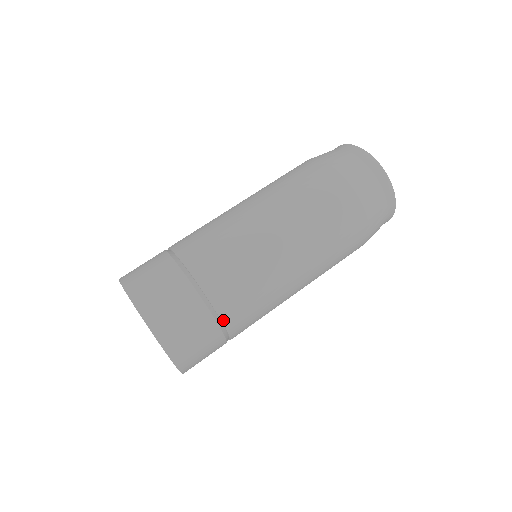
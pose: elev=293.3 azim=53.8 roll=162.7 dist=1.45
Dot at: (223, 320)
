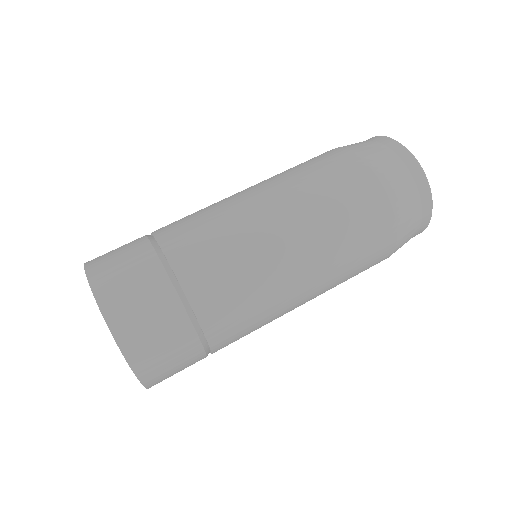
Dot at: (191, 301)
